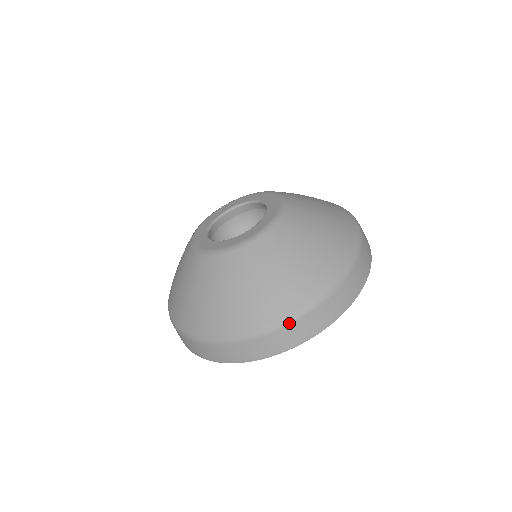
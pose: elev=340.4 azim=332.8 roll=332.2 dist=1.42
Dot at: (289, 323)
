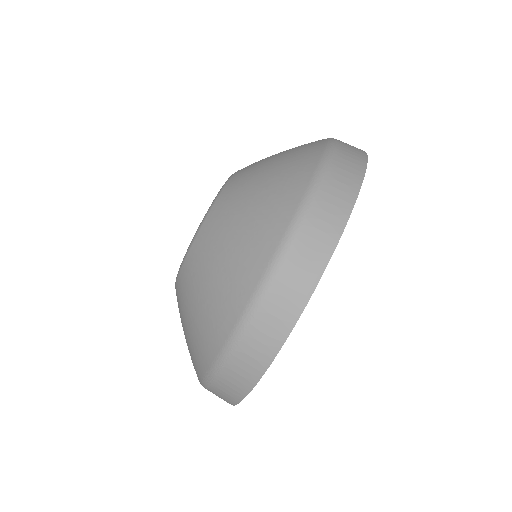
Dot at: (205, 386)
